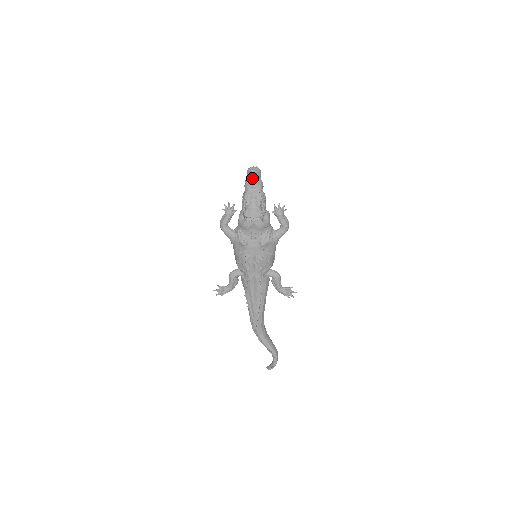
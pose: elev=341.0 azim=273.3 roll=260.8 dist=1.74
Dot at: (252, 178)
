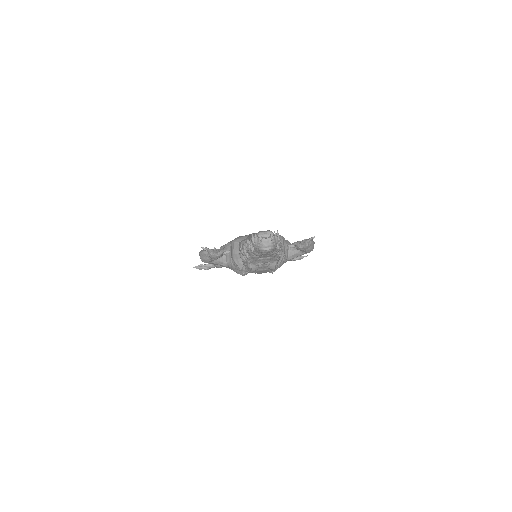
Dot at: (263, 254)
